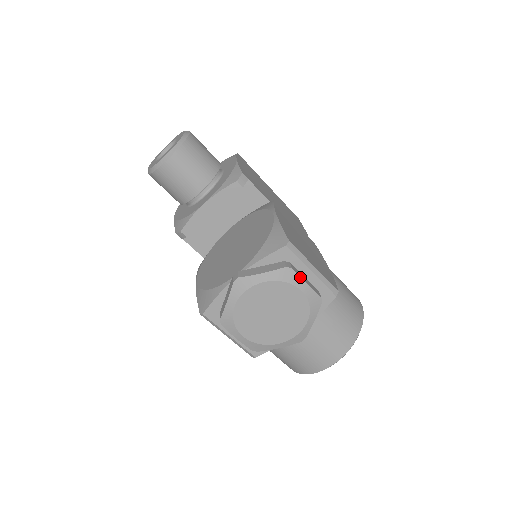
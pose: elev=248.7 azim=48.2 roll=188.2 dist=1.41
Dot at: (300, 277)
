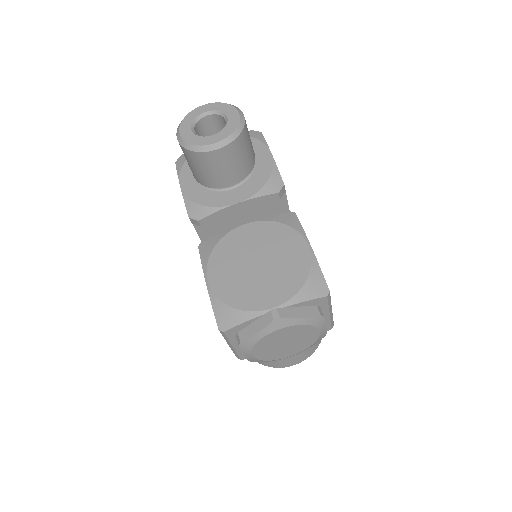
Dot at: occluded
